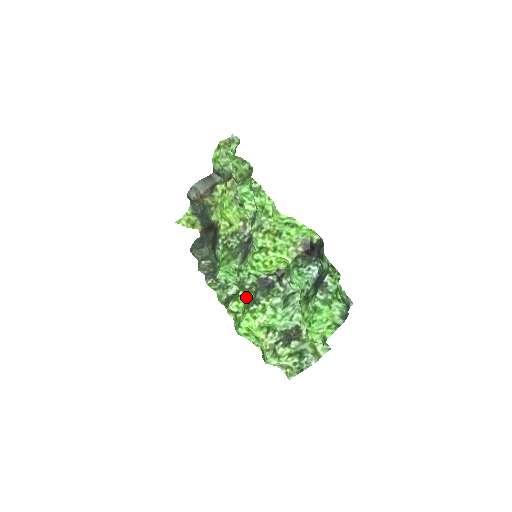
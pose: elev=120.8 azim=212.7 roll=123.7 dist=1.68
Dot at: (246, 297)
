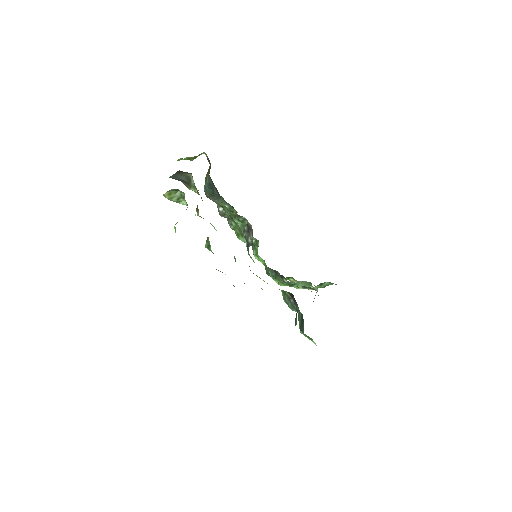
Dot at: (263, 261)
